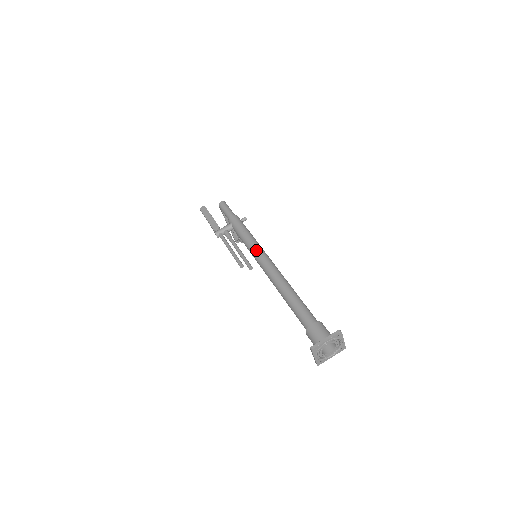
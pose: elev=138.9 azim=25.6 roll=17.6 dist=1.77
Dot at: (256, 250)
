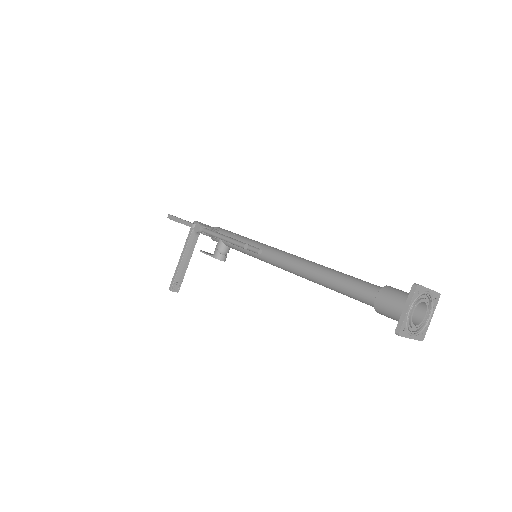
Dot at: (265, 244)
